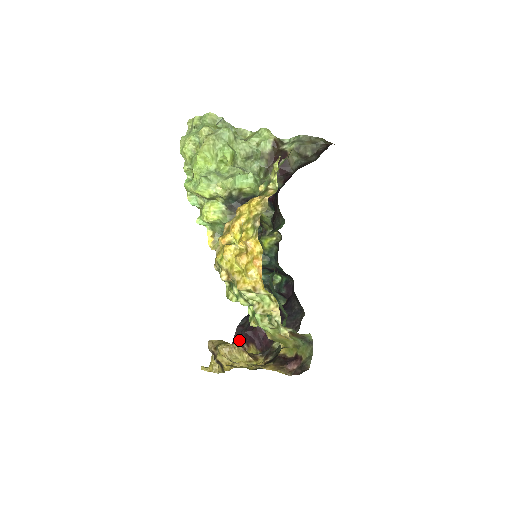
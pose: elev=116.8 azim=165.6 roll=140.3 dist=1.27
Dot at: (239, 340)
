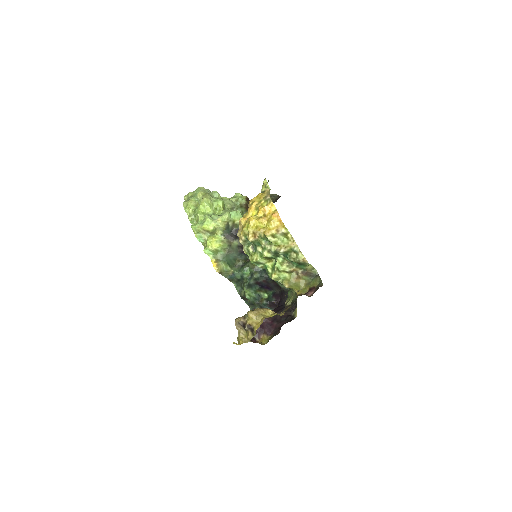
Dot at: occluded
